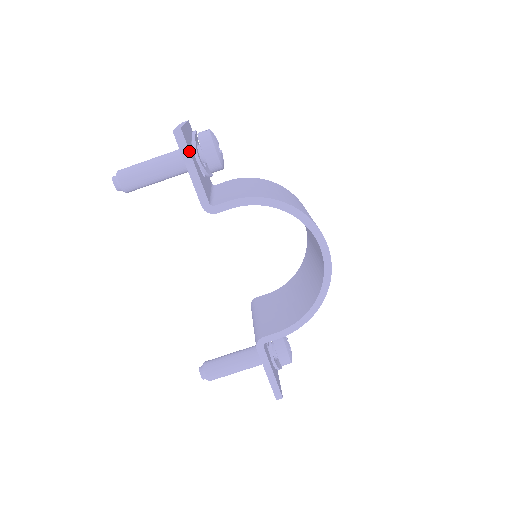
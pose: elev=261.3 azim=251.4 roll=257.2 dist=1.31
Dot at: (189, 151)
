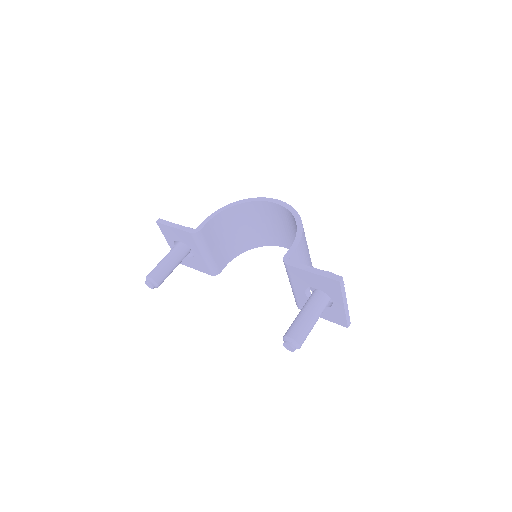
Dot at: (169, 222)
